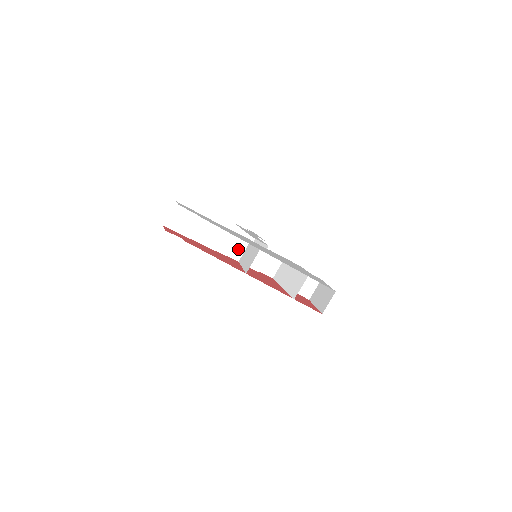
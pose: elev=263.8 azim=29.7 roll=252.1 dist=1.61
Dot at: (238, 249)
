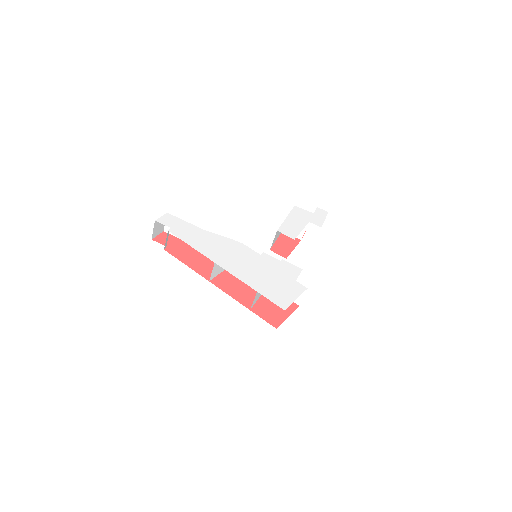
Dot at: occluded
